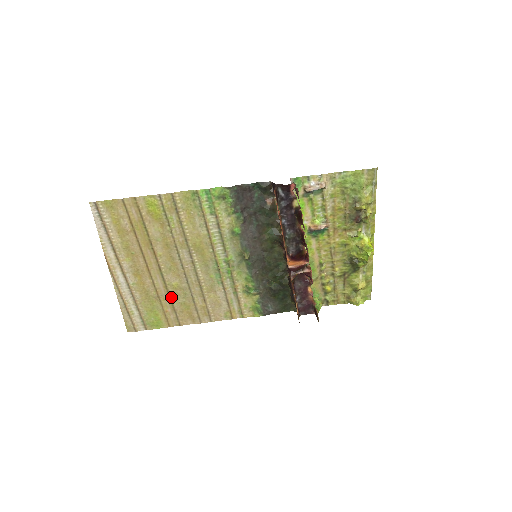
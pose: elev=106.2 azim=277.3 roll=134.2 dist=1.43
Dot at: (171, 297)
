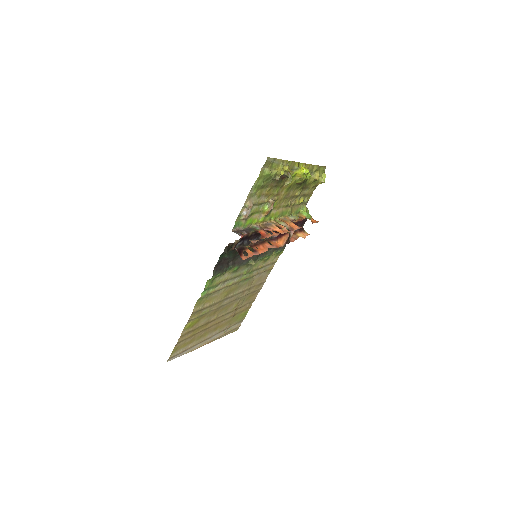
Dot at: (239, 307)
